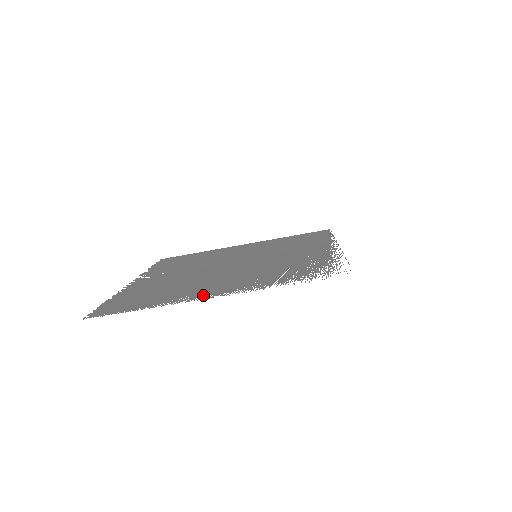
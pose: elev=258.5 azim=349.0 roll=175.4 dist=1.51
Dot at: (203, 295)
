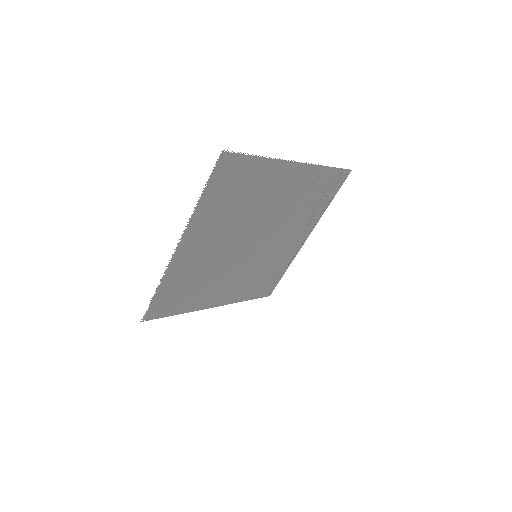
Dot at: (286, 171)
